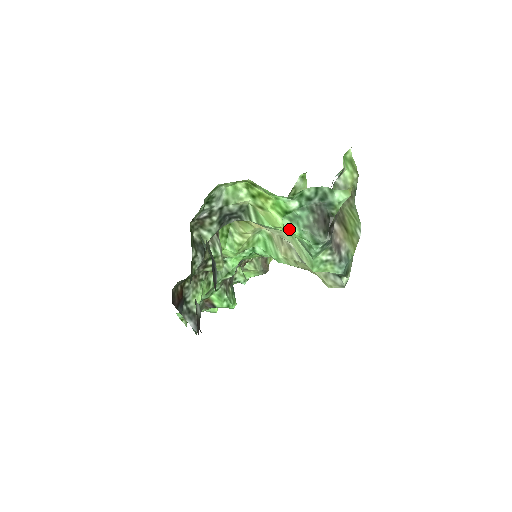
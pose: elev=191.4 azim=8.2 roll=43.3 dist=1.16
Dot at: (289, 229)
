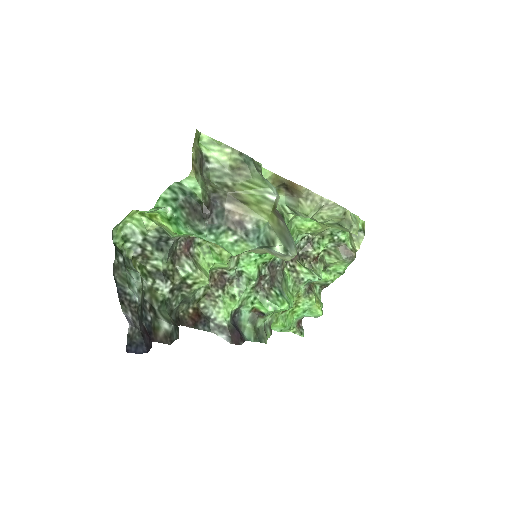
Dot at: (178, 232)
